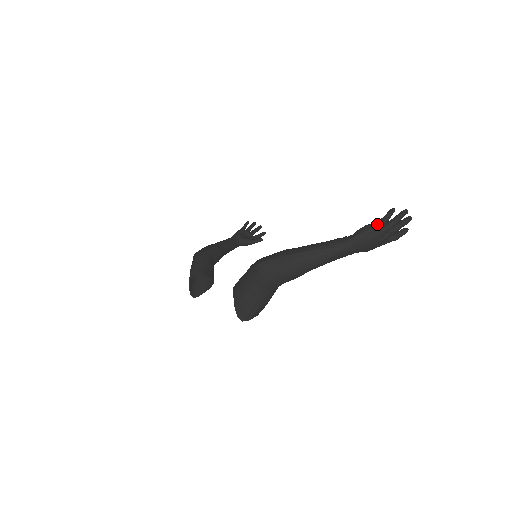
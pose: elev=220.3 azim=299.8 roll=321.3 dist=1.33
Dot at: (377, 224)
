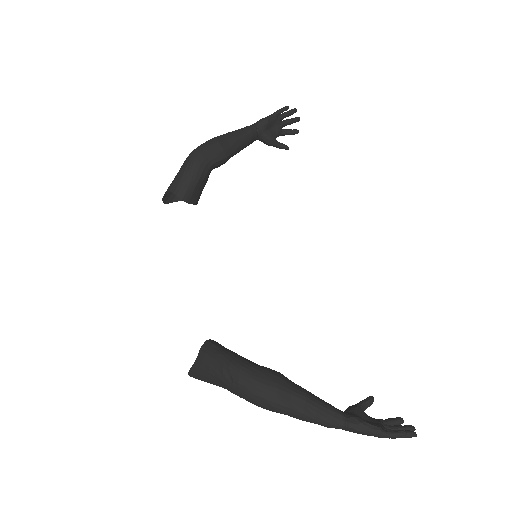
Dot at: (378, 434)
